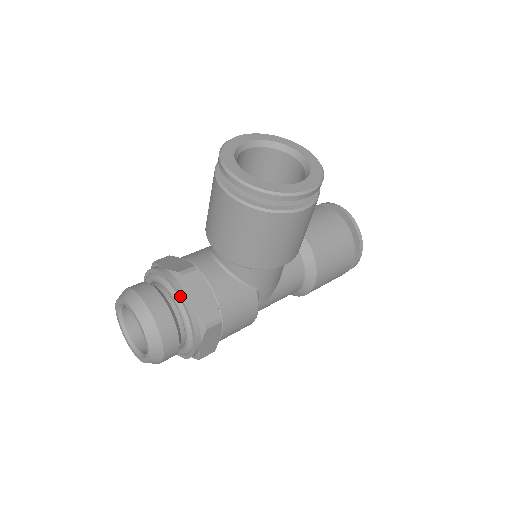
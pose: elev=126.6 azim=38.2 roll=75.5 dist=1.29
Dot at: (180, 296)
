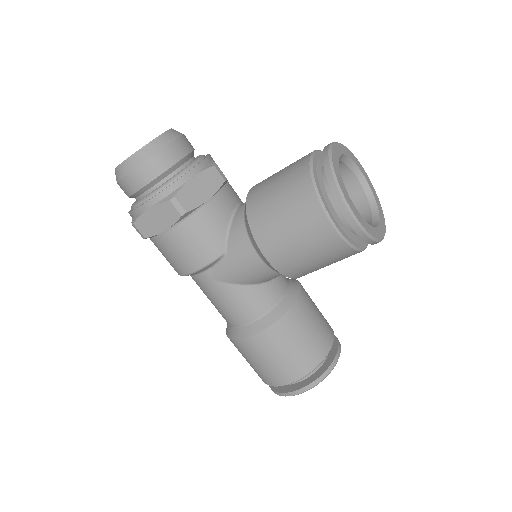
Dot at: (195, 166)
